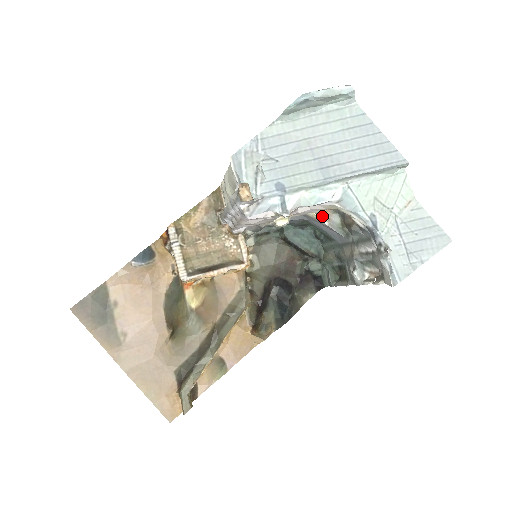
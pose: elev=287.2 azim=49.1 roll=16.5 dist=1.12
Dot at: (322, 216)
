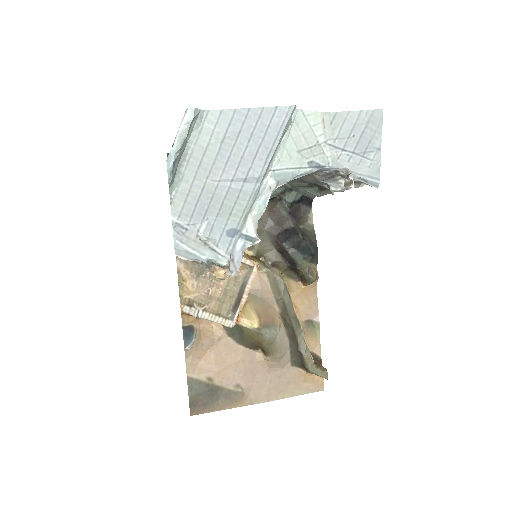
Dot at: occluded
